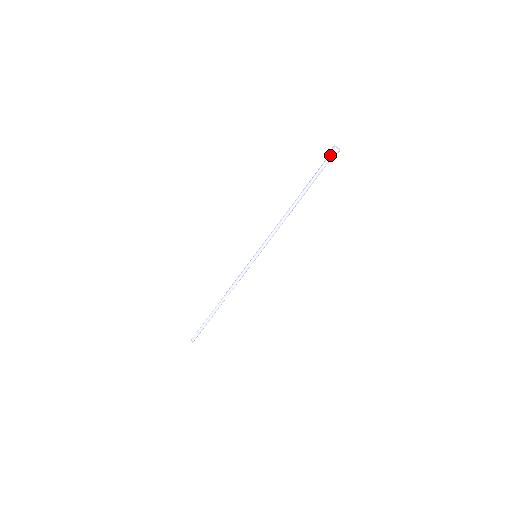
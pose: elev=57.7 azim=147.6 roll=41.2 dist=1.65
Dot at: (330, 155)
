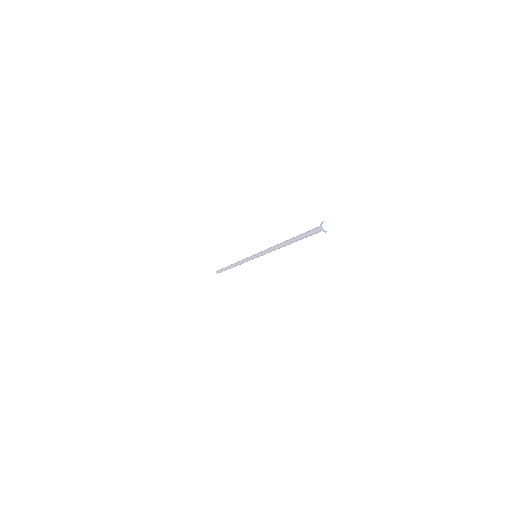
Dot at: (319, 231)
